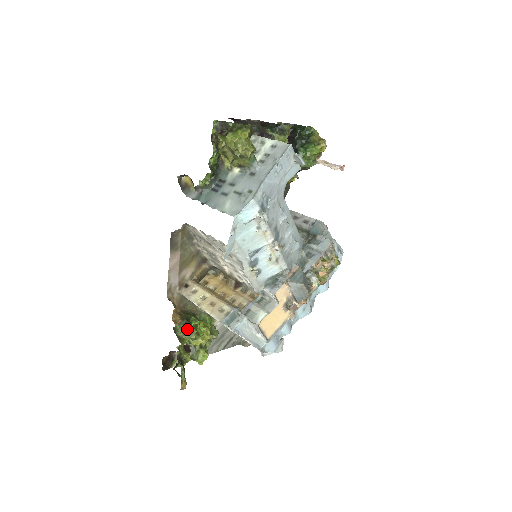
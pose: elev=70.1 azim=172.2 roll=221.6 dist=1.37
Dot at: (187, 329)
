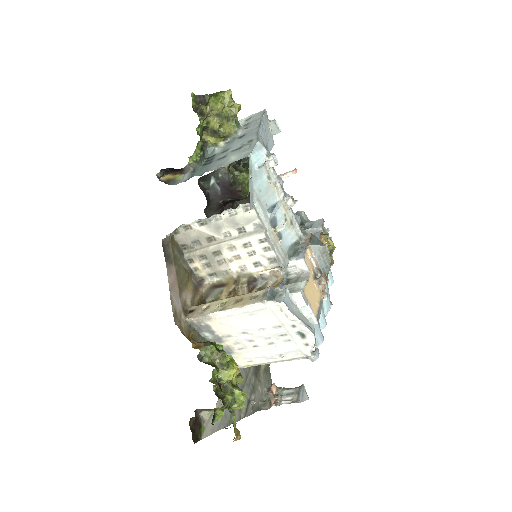
Dot at: (216, 349)
